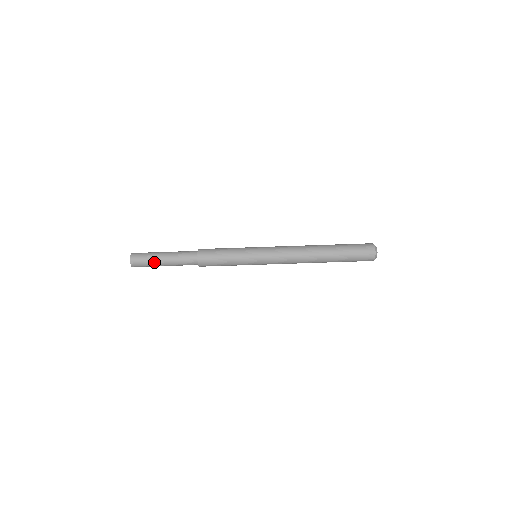
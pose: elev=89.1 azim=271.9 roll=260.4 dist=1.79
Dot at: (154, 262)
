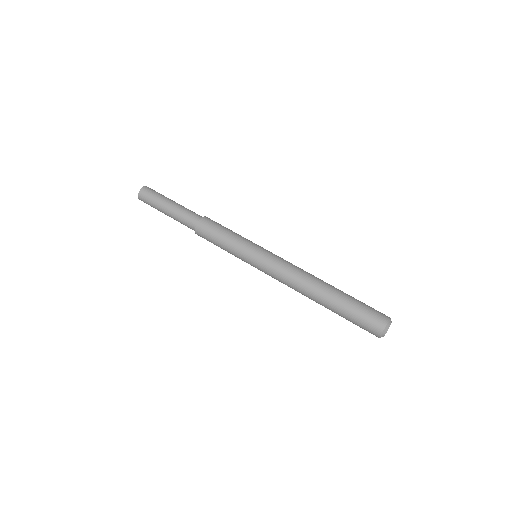
Dot at: (158, 205)
